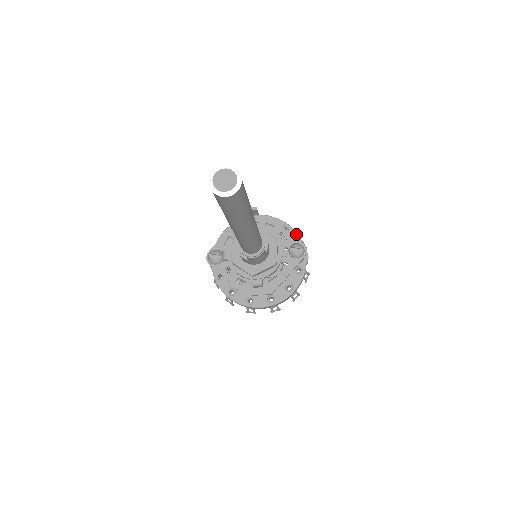
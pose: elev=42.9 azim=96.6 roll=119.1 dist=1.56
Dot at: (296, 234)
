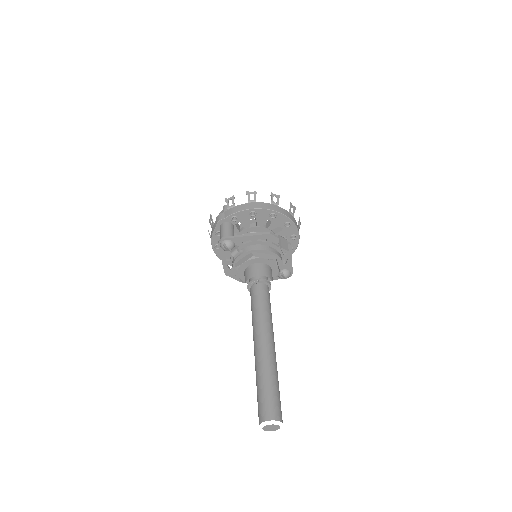
Dot at: (297, 244)
